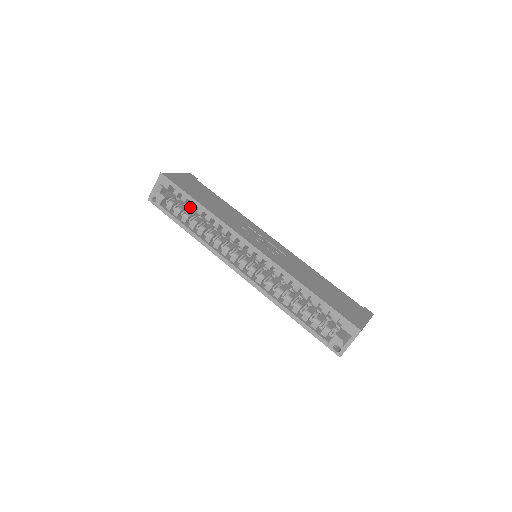
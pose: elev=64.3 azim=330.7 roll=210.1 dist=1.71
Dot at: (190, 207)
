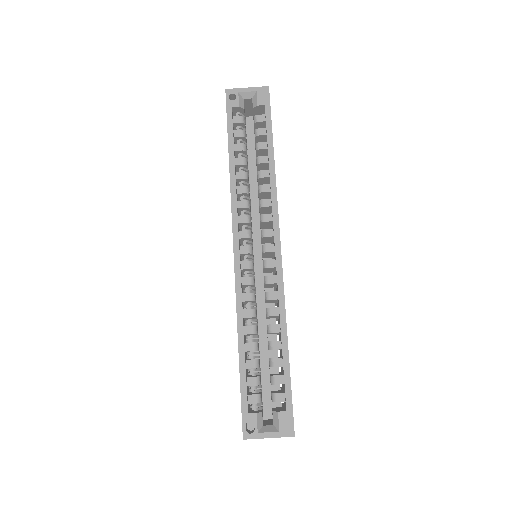
Dot at: (258, 145)
